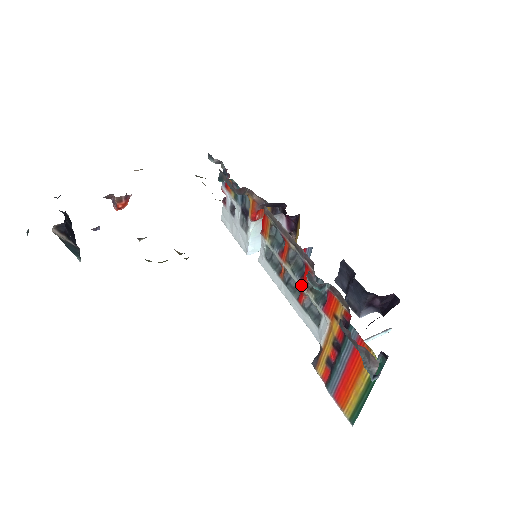
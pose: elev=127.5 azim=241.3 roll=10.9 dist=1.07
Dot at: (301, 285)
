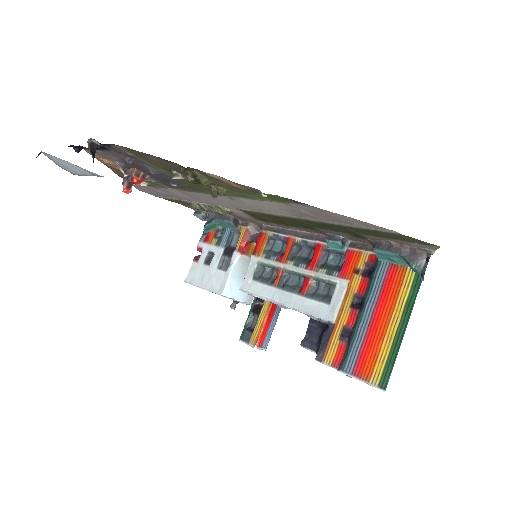
Dot at: (308, 270)
